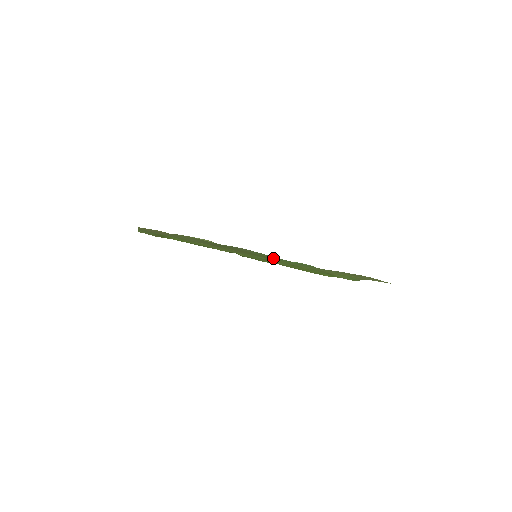
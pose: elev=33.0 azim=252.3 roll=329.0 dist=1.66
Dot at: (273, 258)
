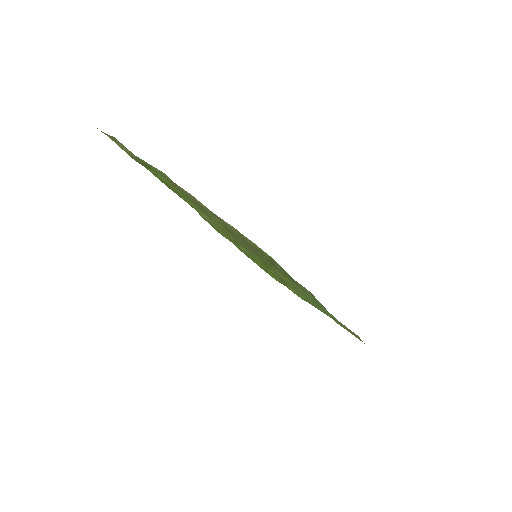
Dot at: occluded
